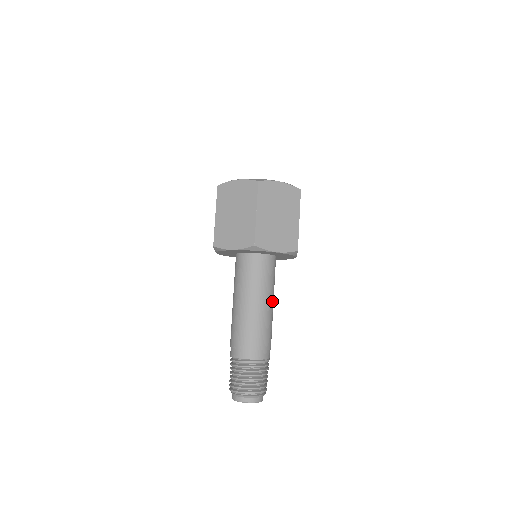
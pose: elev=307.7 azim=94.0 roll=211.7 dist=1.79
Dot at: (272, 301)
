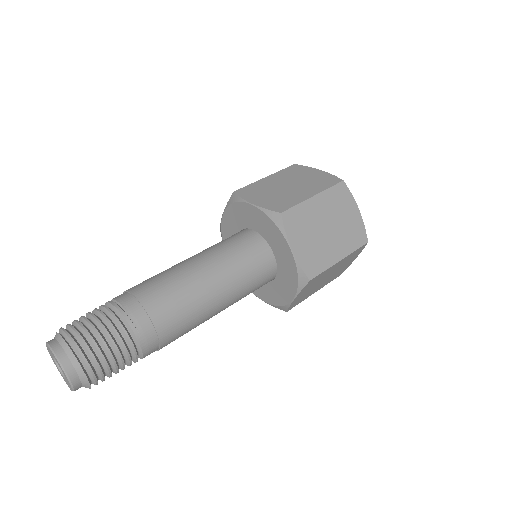
Dot at: (214, 274)
